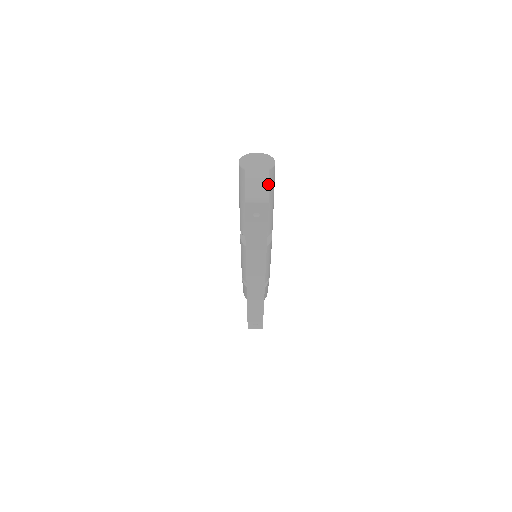
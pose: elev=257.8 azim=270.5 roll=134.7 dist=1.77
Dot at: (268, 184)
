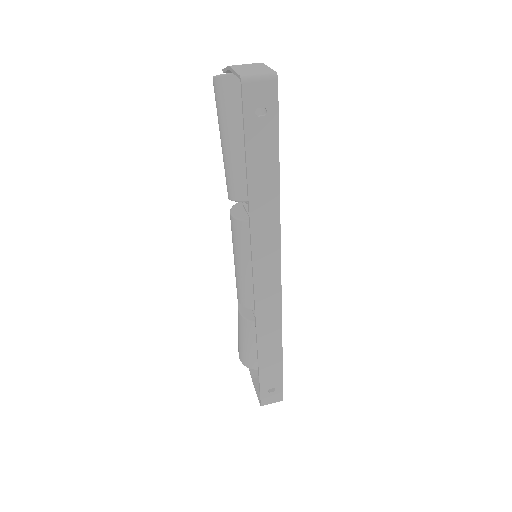
Dot at: occluded
